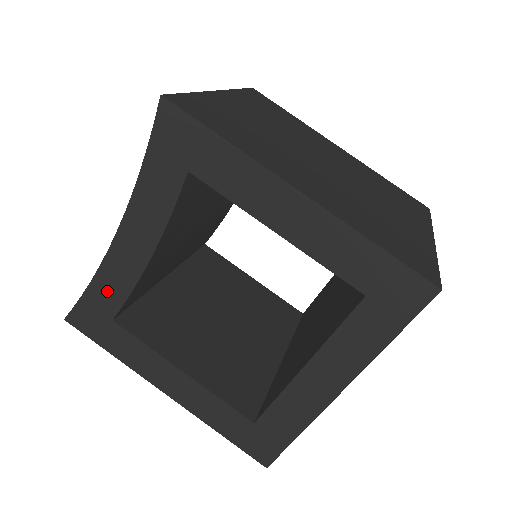
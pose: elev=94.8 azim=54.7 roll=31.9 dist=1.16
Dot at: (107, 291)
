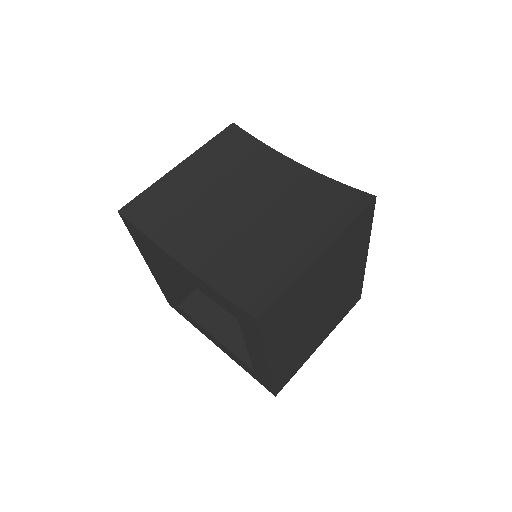
Dot at: (154, 248)
